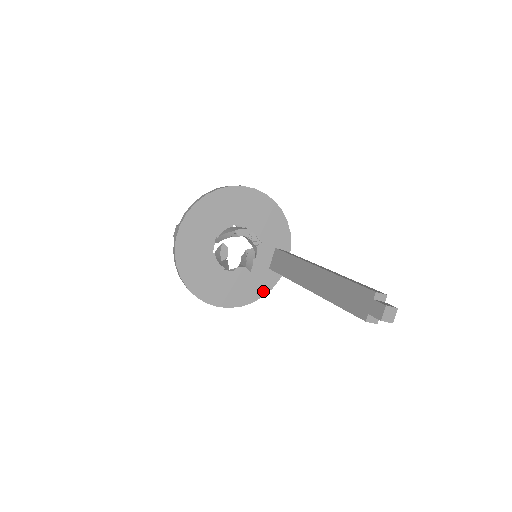
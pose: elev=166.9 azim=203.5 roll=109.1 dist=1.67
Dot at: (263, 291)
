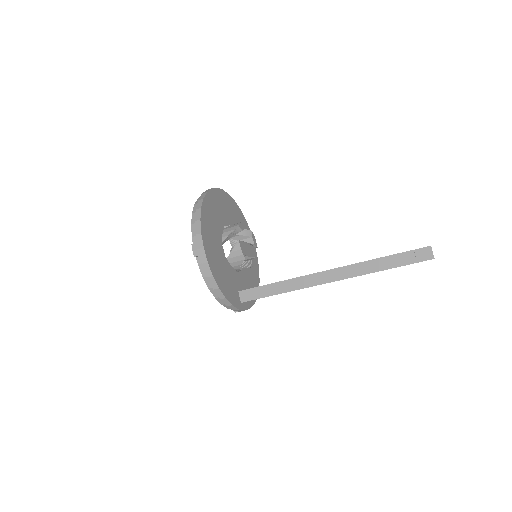
Dot at: (228, 295)
